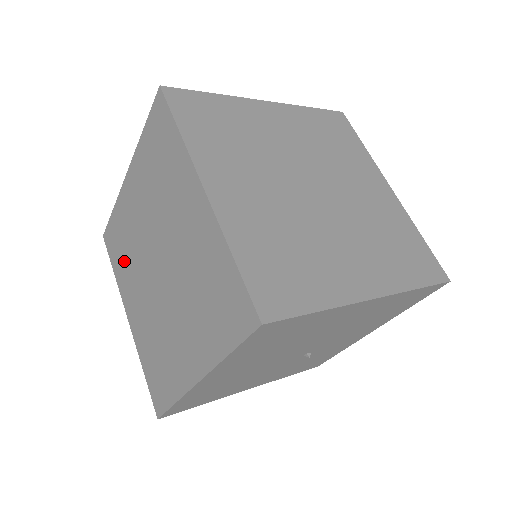
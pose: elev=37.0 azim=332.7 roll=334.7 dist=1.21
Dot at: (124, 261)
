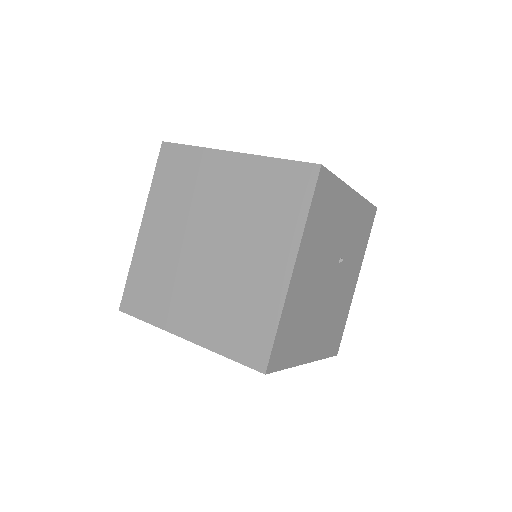
Dot at: occluded
